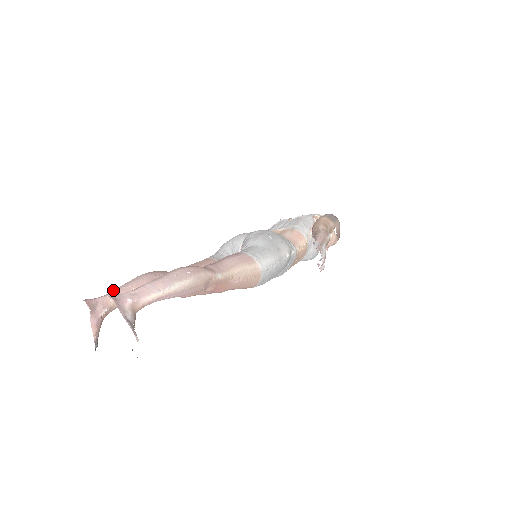
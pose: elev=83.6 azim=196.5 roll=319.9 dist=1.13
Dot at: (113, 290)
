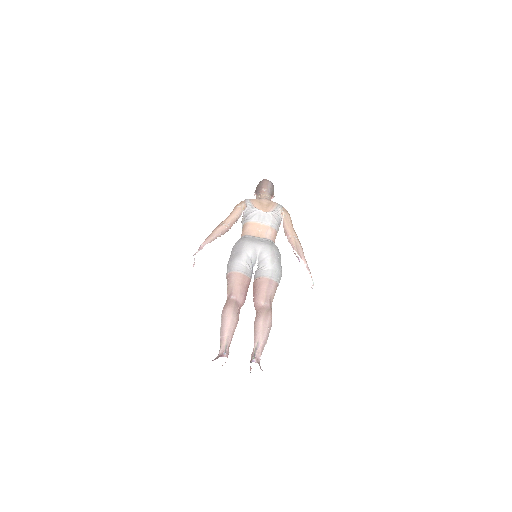
Dot at: (228, 338)
